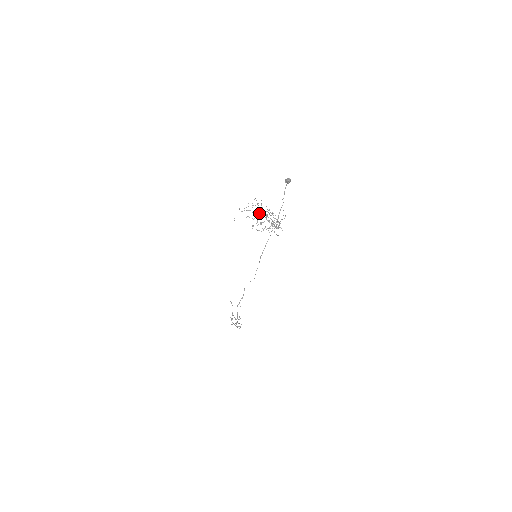
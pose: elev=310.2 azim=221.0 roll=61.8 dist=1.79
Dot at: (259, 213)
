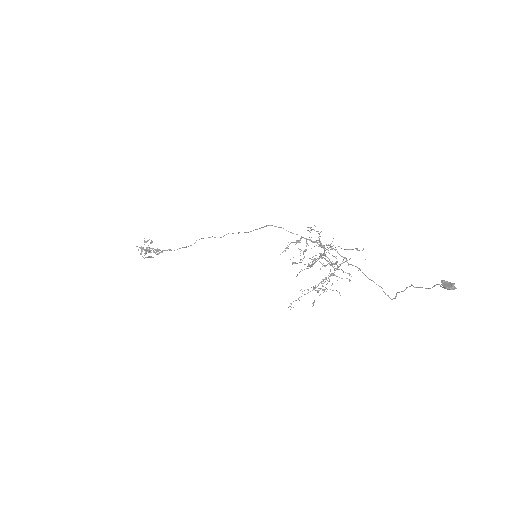
Dot at: occluded
